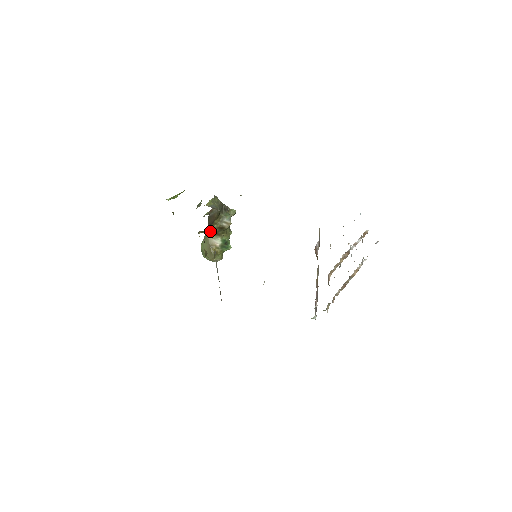
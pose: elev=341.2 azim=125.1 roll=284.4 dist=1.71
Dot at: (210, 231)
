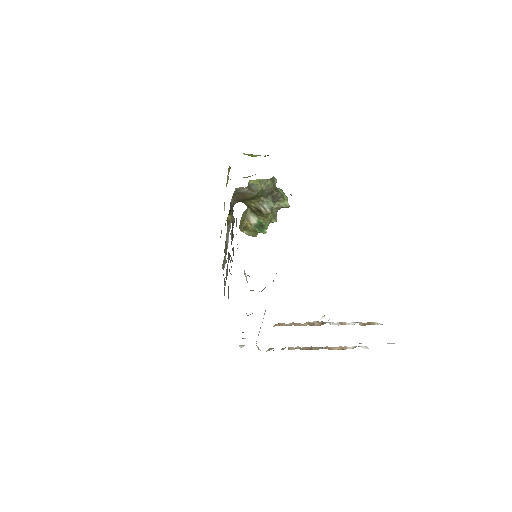
Dot at: (249, 205)
